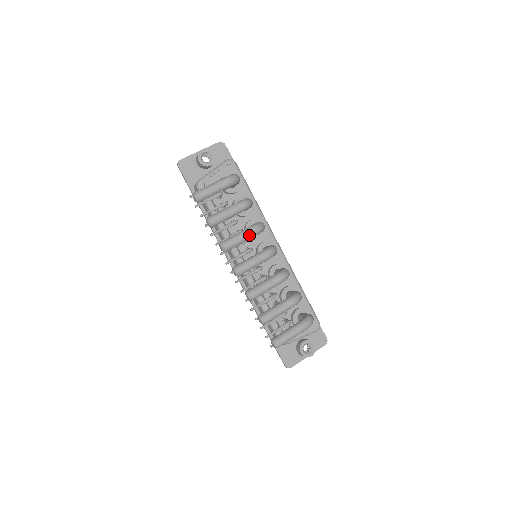
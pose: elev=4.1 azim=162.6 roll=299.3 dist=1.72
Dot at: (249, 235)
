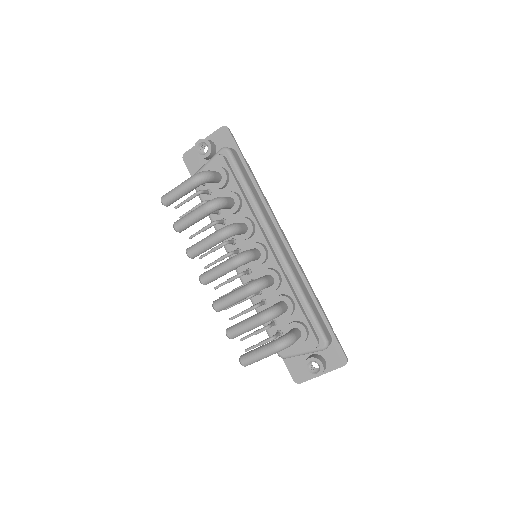
Dot at: (212, 241)
